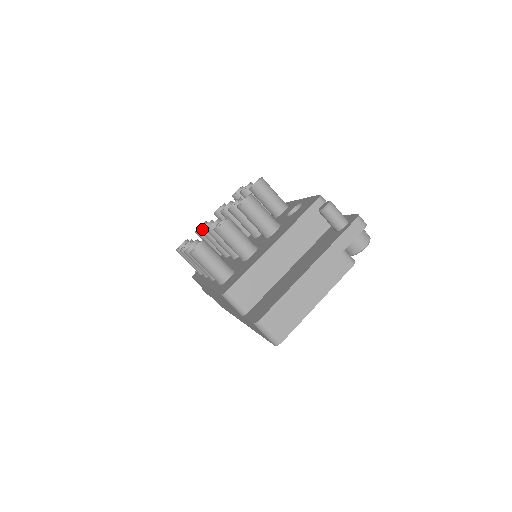
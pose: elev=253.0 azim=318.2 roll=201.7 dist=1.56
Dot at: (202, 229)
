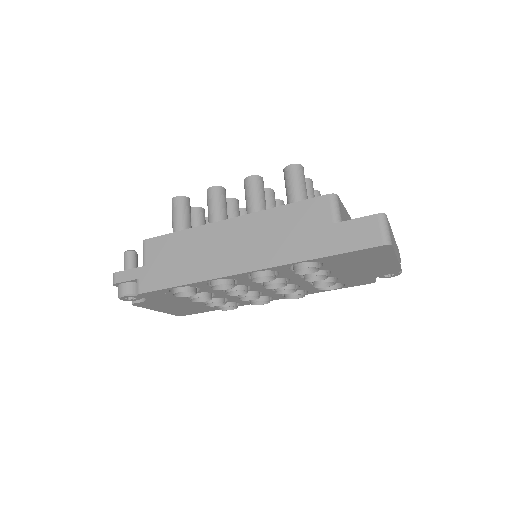
Dot at: occluded
